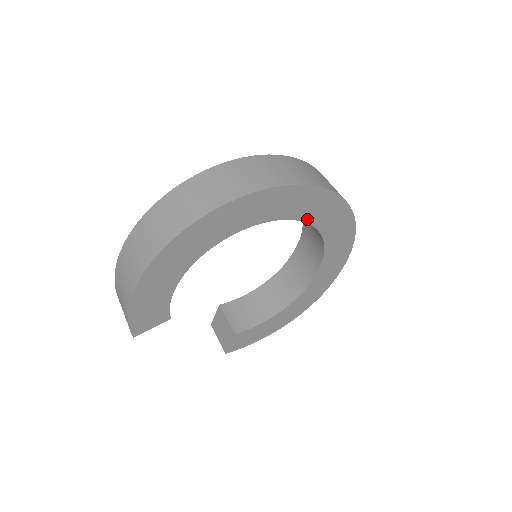
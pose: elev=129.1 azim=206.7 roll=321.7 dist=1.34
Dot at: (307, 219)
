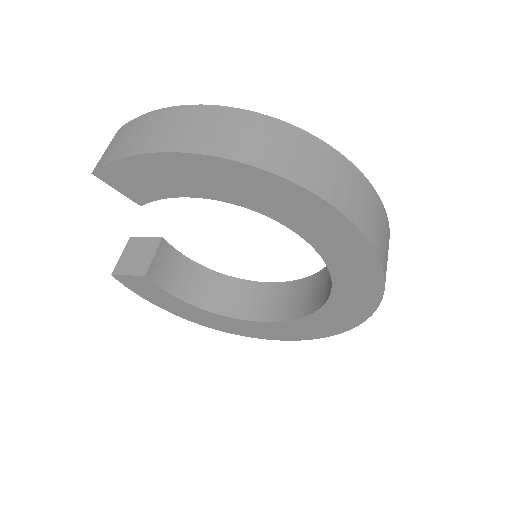
Dot at: (336, 293)
